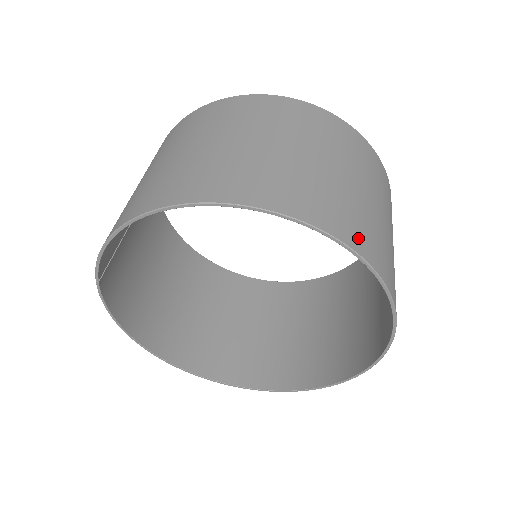
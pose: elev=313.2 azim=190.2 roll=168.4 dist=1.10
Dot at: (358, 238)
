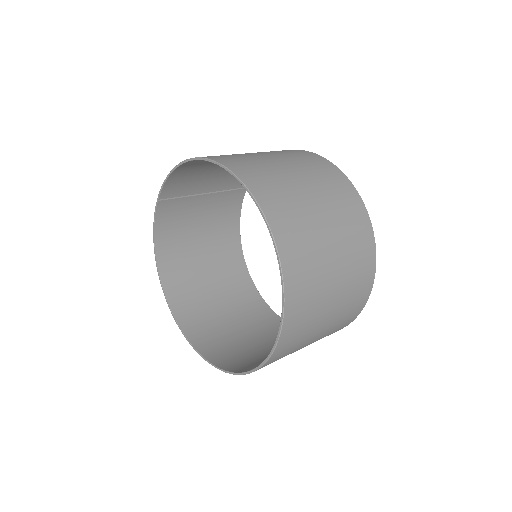
Dot at: (285, 236)
